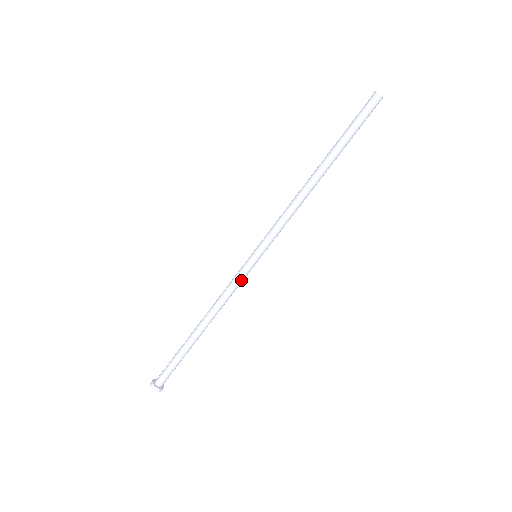
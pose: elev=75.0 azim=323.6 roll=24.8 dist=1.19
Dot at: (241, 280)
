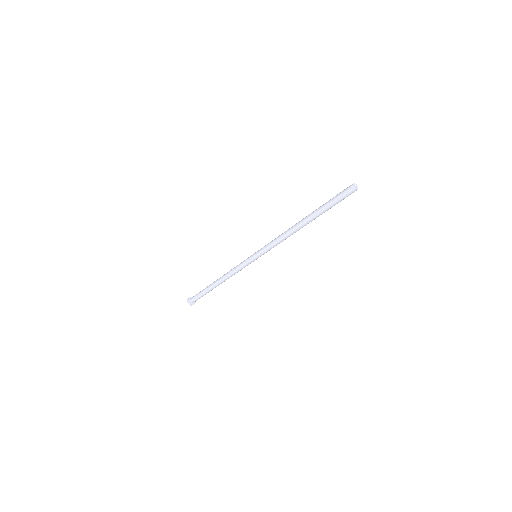
Dot at: occluded
